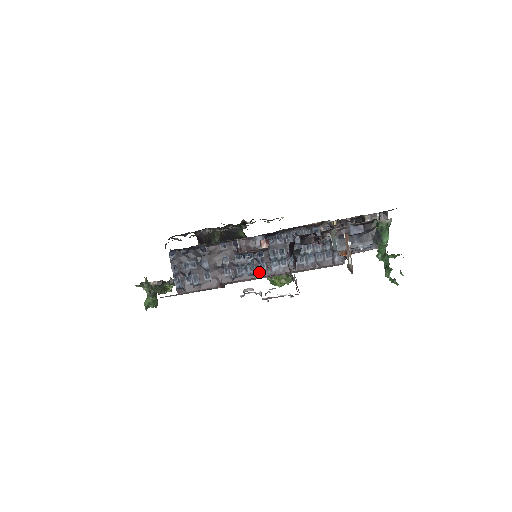
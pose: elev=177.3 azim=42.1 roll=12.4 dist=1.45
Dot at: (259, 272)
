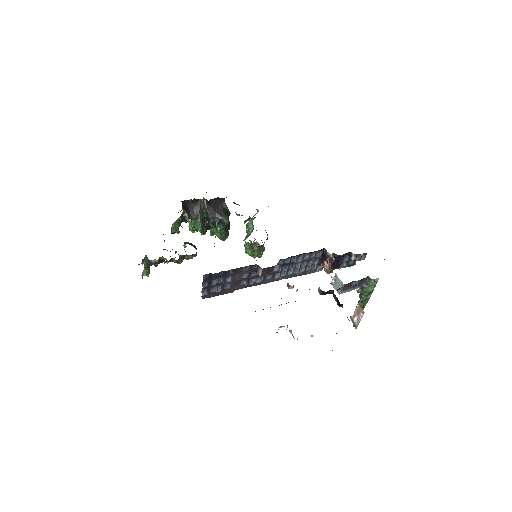
Dot at: (265, 280)
